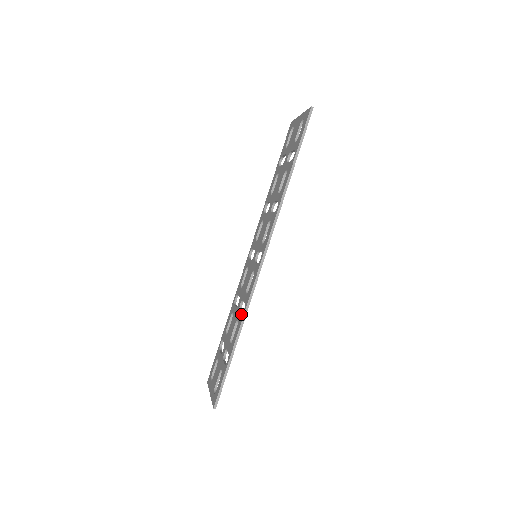
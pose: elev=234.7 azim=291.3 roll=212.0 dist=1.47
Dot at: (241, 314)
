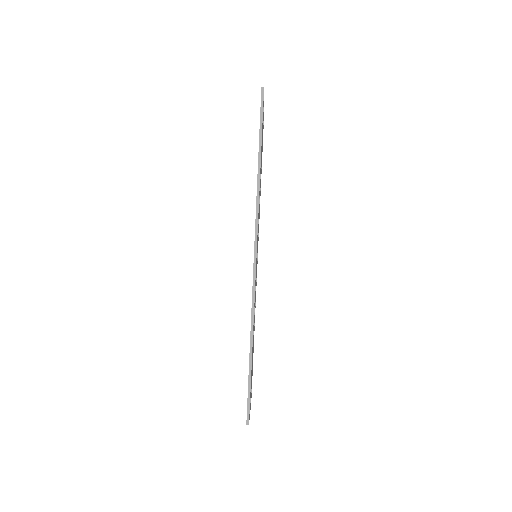
Dot at: occluded
